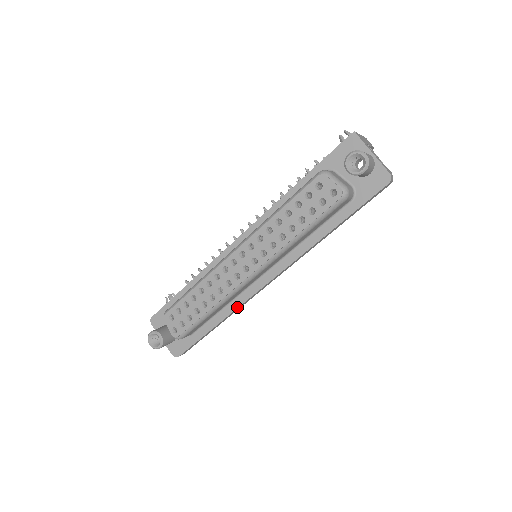
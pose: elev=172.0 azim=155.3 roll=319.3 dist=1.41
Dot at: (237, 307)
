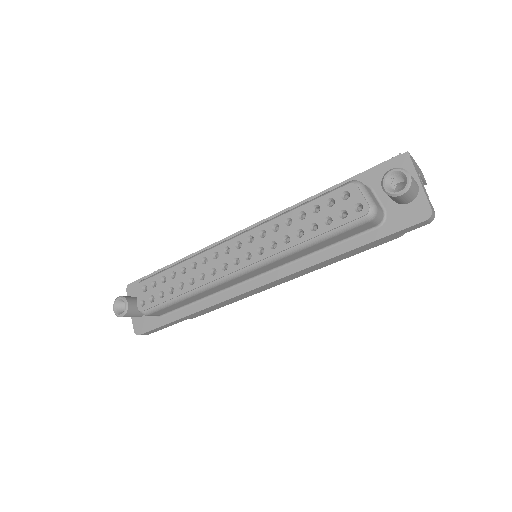
Dot at: (216, 303)
